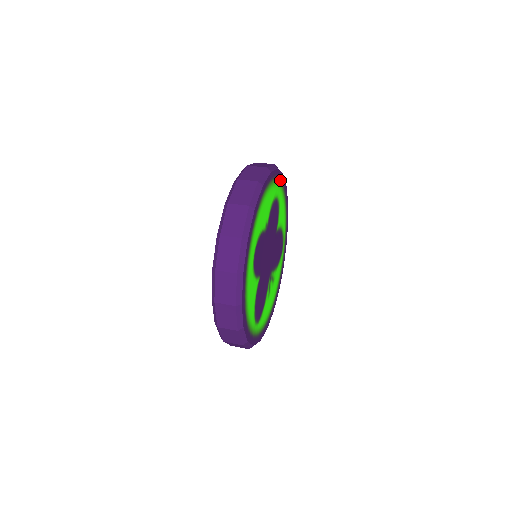
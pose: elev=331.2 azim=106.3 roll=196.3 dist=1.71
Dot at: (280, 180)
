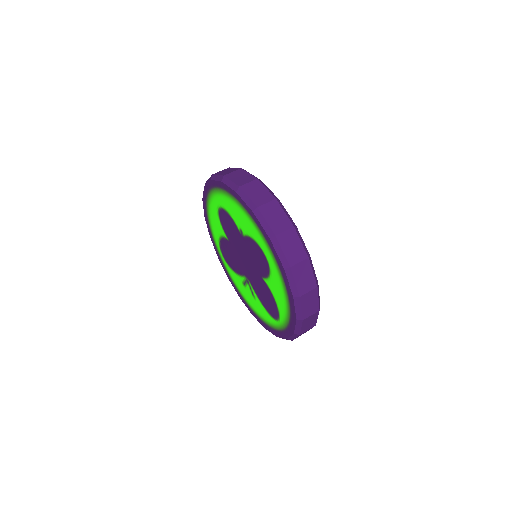
Dot at: occluded
